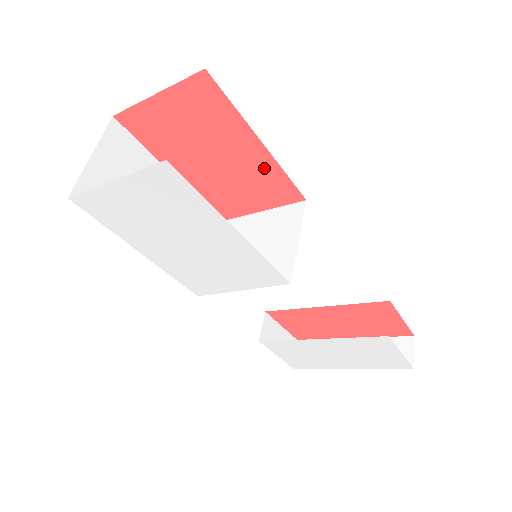
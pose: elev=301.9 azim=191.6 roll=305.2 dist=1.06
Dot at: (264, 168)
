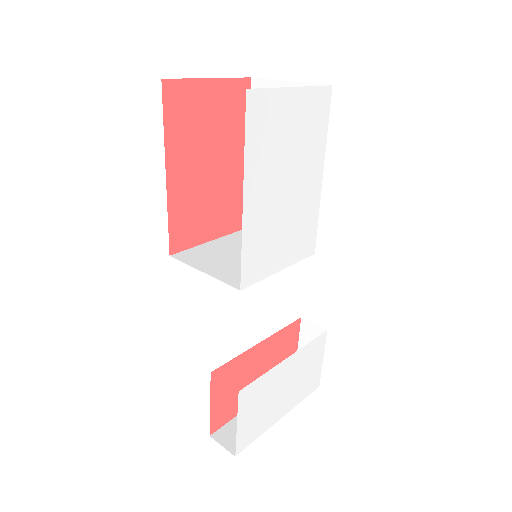
Dot at: (237, 185)
